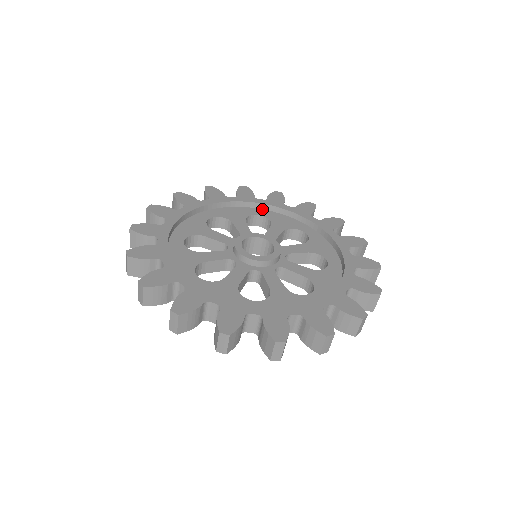
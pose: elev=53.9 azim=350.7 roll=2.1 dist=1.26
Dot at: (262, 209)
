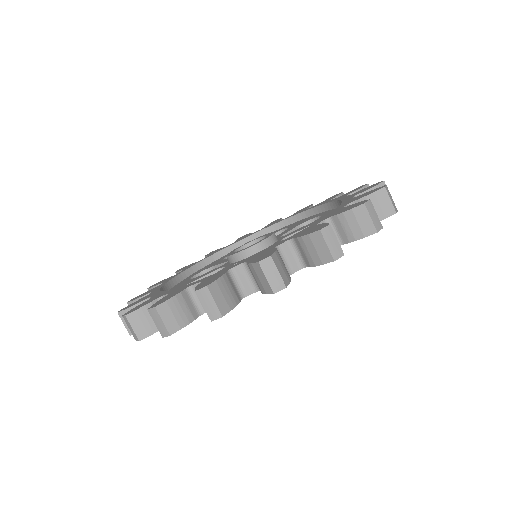
Dot at: (287, 225)
